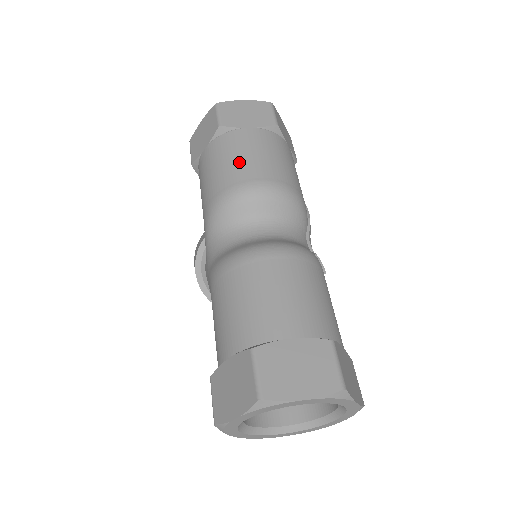
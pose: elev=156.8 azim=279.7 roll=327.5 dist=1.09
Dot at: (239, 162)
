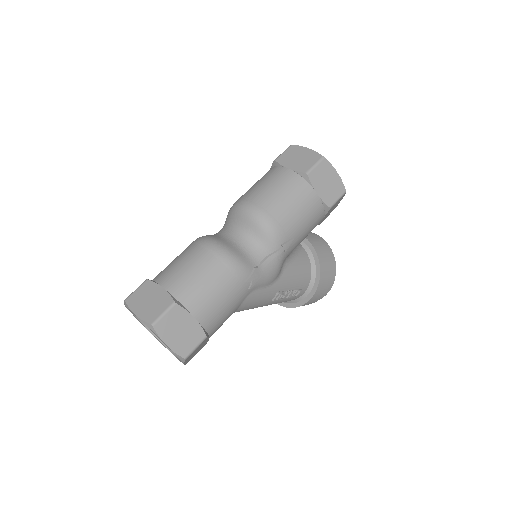
Dot at: (257, 187)
